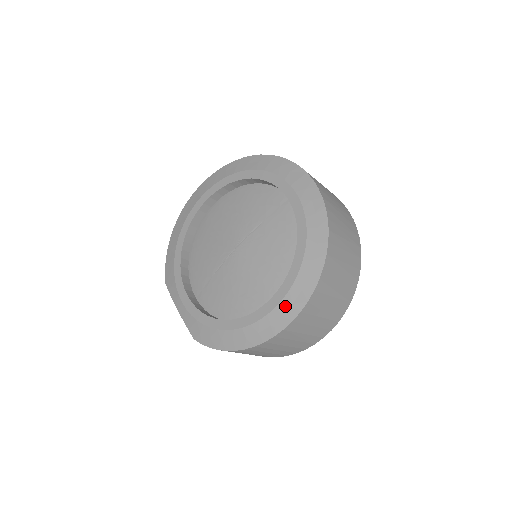
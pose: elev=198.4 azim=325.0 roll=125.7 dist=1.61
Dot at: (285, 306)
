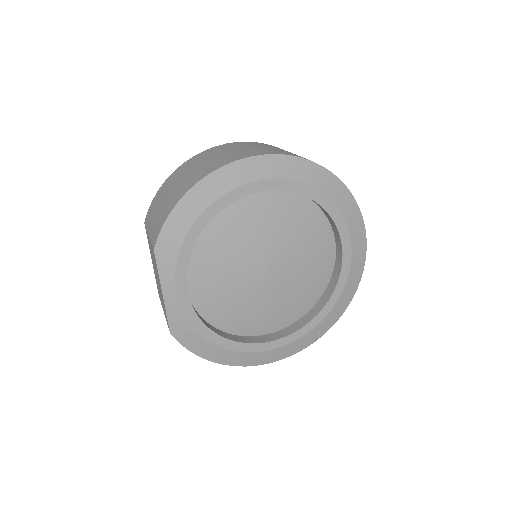
Dot at: (283, 350)
